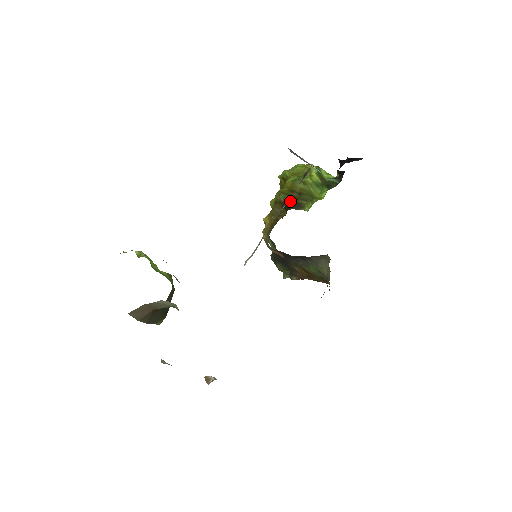
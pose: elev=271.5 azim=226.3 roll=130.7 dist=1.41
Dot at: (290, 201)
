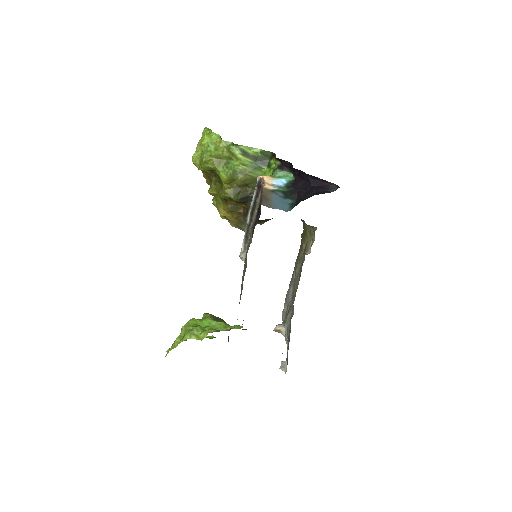
Dot at: (244, 197)
